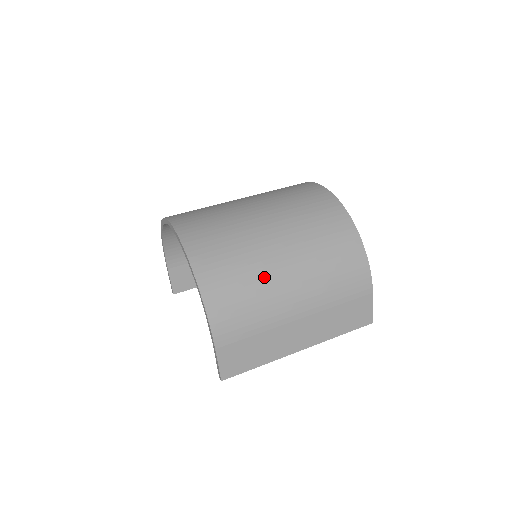
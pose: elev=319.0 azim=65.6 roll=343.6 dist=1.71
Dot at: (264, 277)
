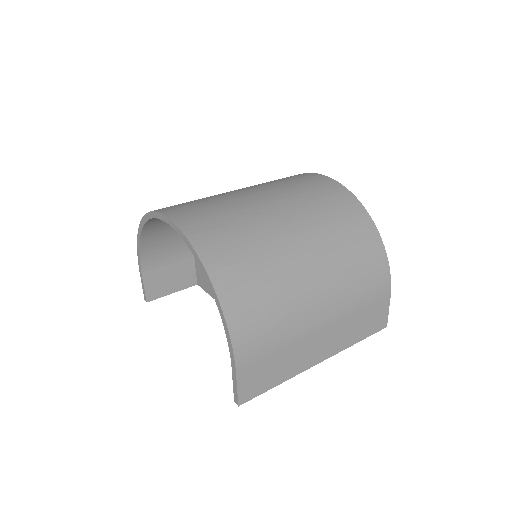
Dot at: (288, 281)
